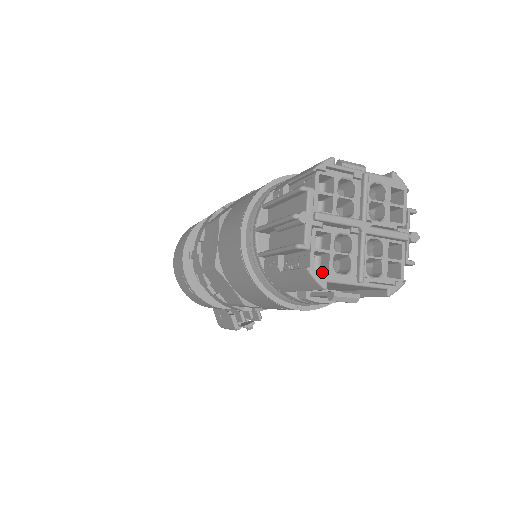
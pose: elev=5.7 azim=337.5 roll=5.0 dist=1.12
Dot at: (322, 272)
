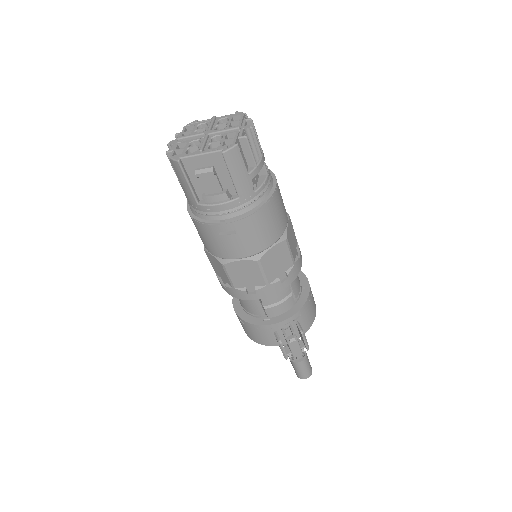
Dot at: (177, 156)
